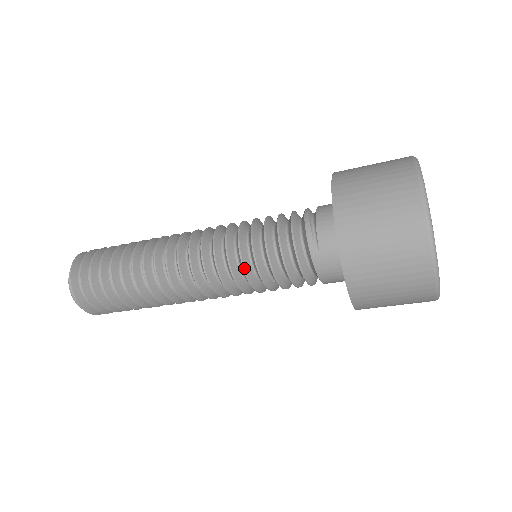
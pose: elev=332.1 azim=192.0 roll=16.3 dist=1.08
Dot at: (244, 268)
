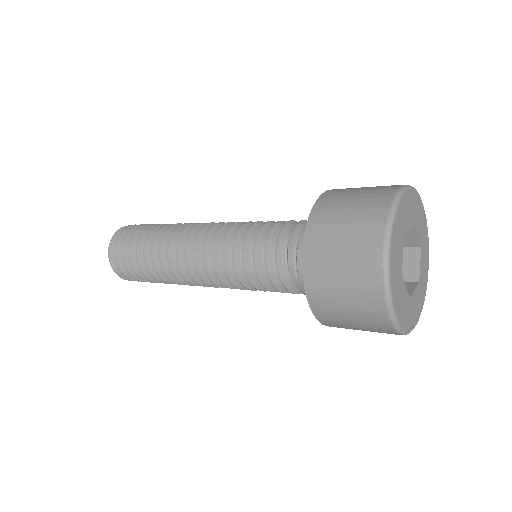
Dot at: (239, 280)
